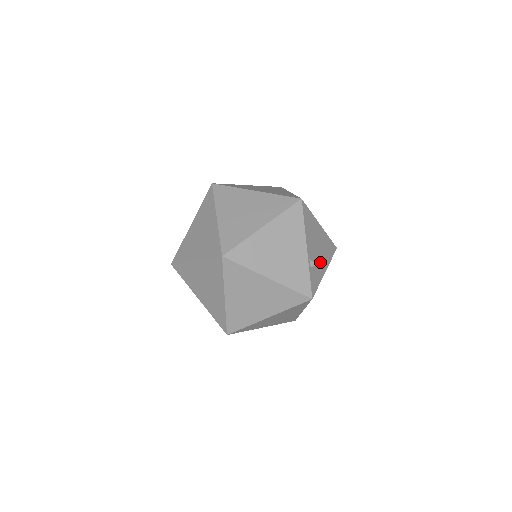
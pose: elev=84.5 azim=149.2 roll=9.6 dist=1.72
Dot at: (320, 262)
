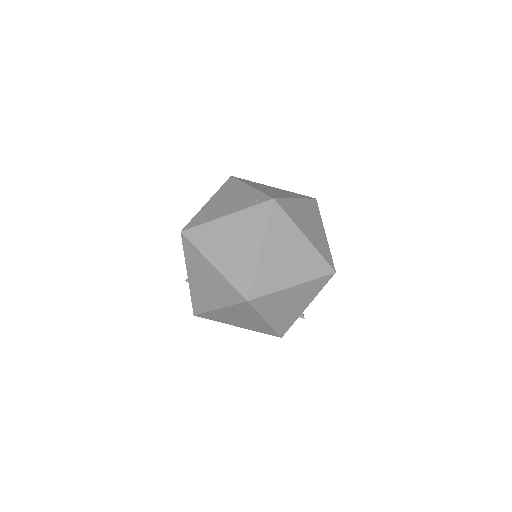
Dot at: occluded
